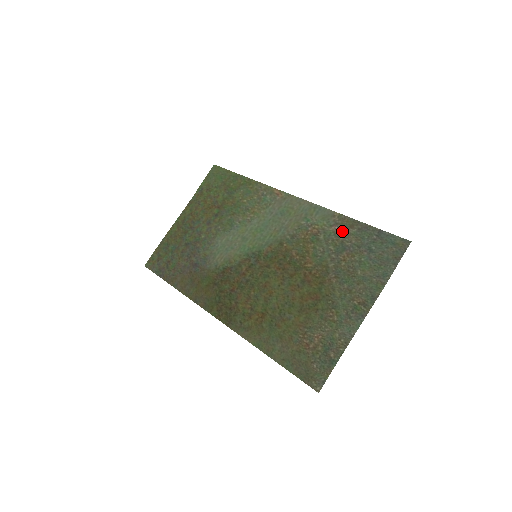
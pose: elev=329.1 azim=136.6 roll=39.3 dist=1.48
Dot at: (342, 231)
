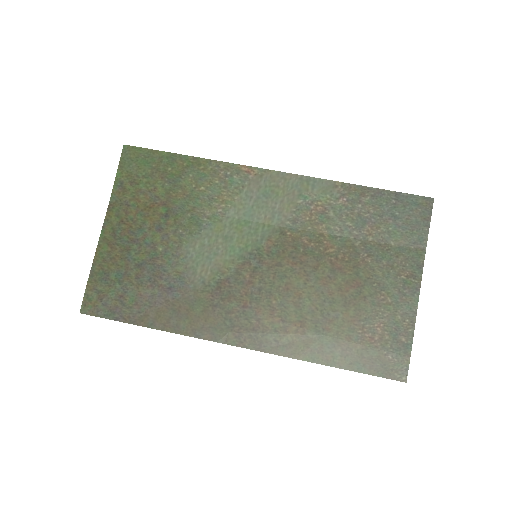
Dot at: (354, 202)
